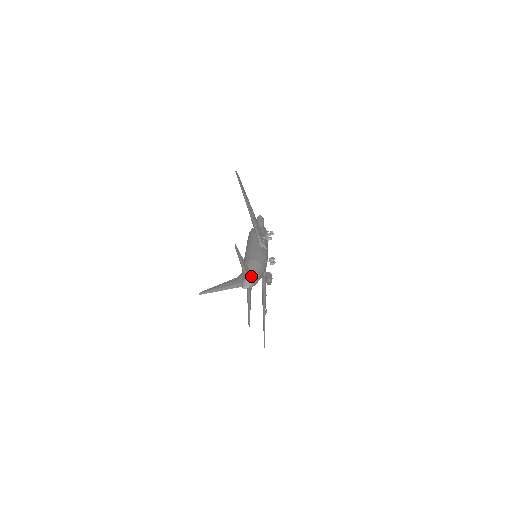
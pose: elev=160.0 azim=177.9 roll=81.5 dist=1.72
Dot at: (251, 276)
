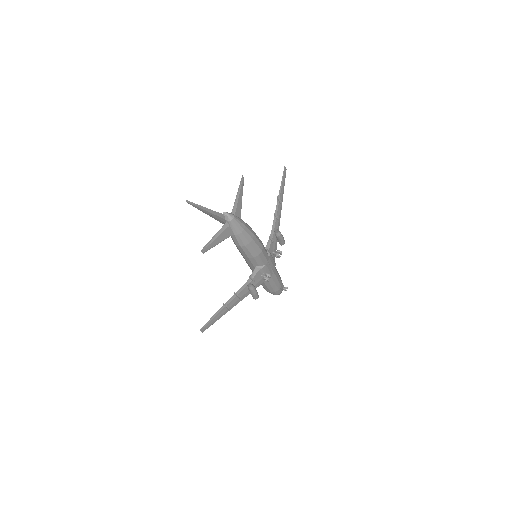
Dot at: (238, 217)
